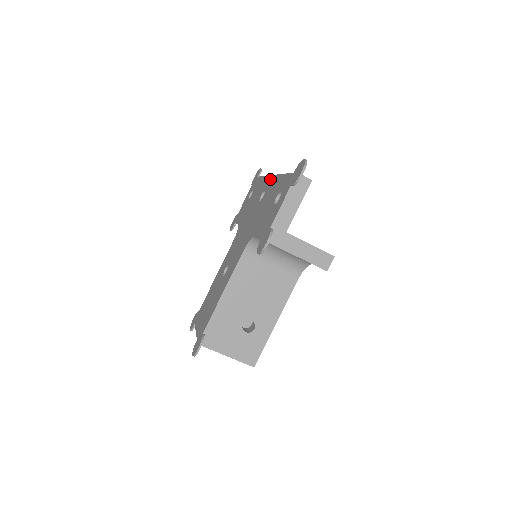
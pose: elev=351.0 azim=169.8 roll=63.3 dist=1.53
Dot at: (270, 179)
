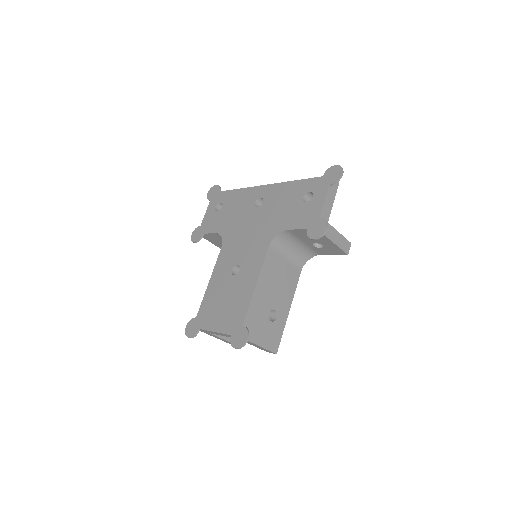
Dot at: (264, 188)
